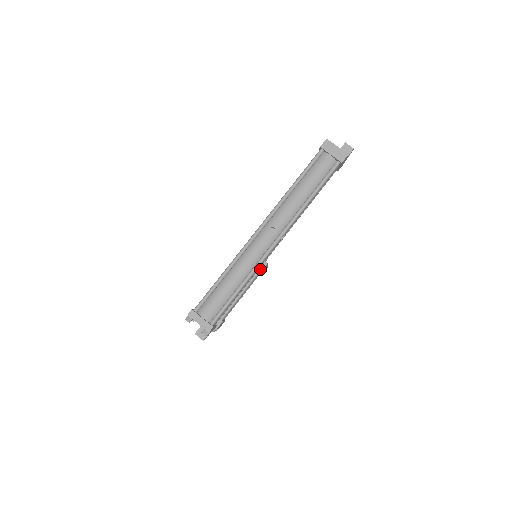
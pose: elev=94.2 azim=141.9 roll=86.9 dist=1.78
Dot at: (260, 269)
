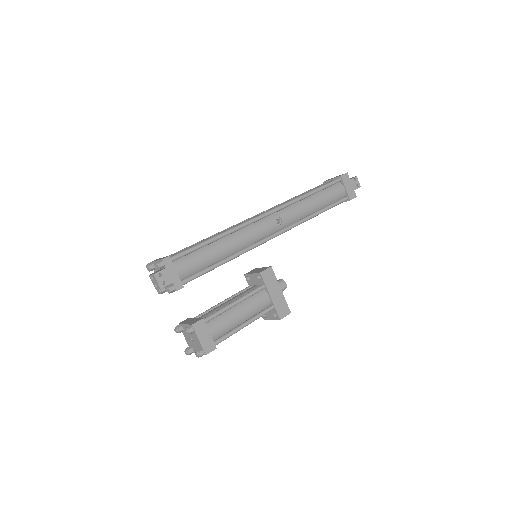
Dot at: (262, 271)
